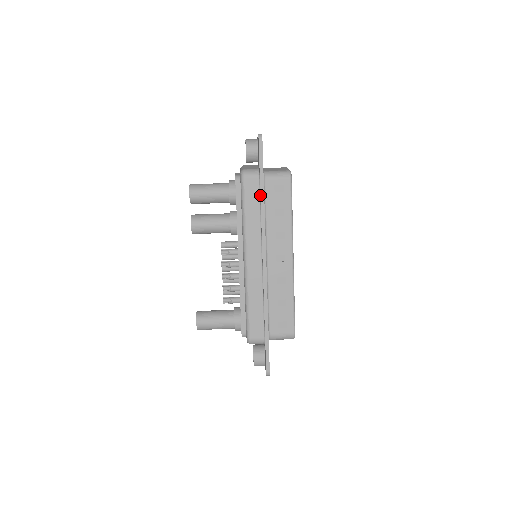
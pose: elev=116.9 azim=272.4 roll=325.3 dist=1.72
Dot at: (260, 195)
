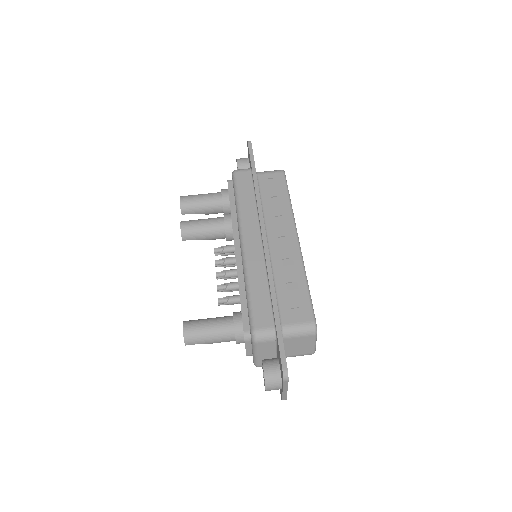
Dot at: (253, 181)
